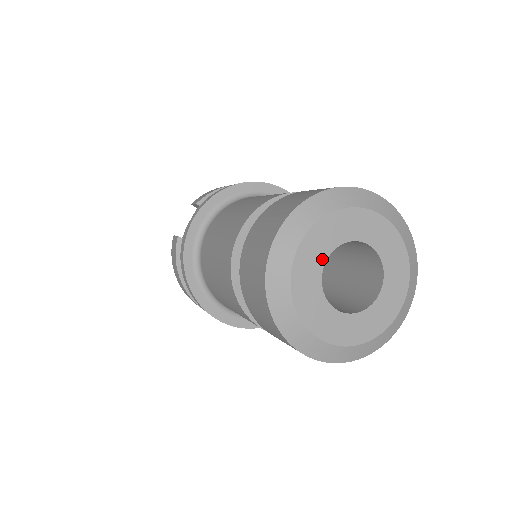
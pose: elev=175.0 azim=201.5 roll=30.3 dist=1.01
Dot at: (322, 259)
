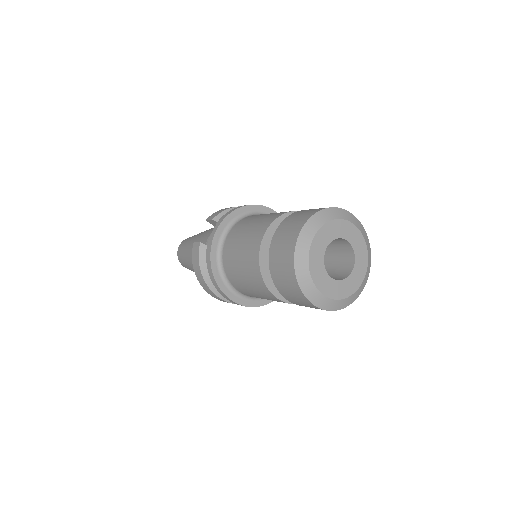
Dot at: (324, 248)
